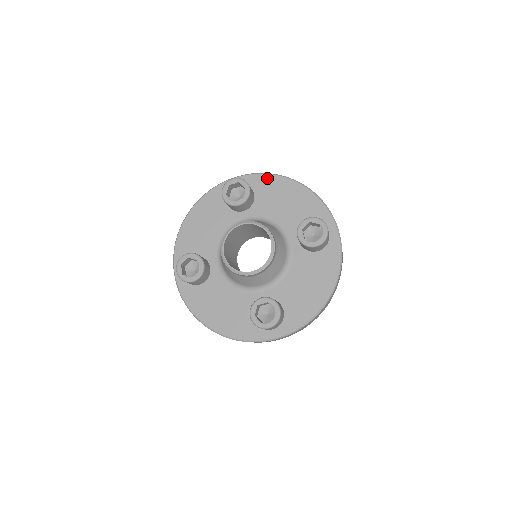
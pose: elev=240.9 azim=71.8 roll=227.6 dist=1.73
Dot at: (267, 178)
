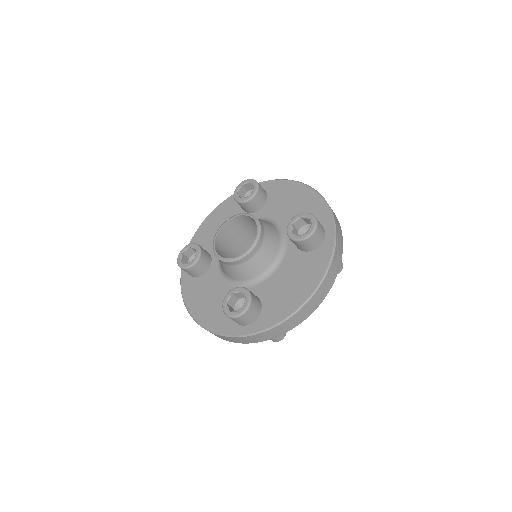
Dot at: (283, 183)
